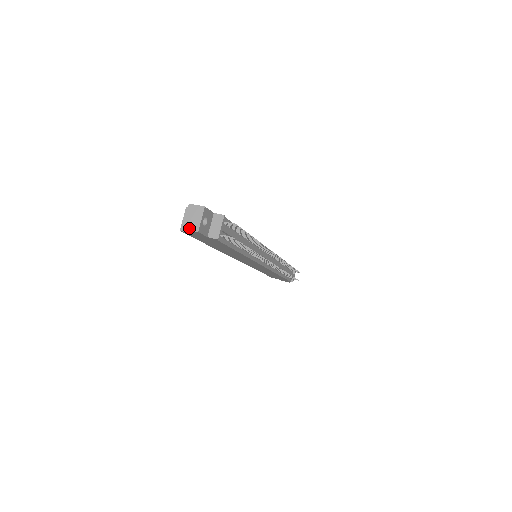
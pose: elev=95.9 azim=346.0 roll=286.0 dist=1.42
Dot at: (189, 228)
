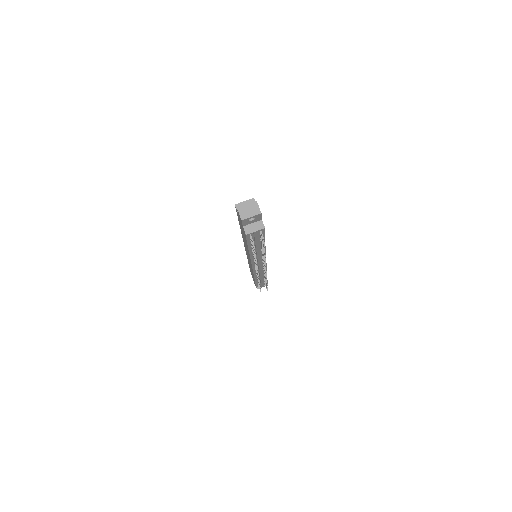
Dot at: (240, 212)
